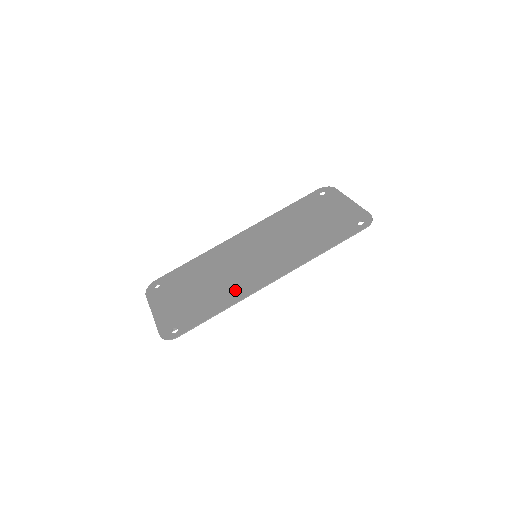
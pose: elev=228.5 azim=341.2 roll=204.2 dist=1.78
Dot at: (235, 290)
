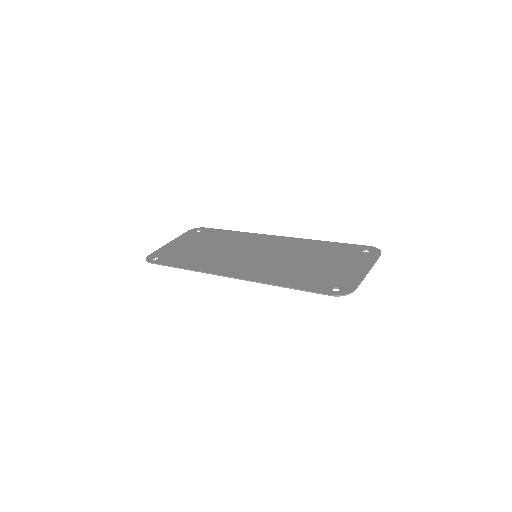
Dot at: (208, 264)
